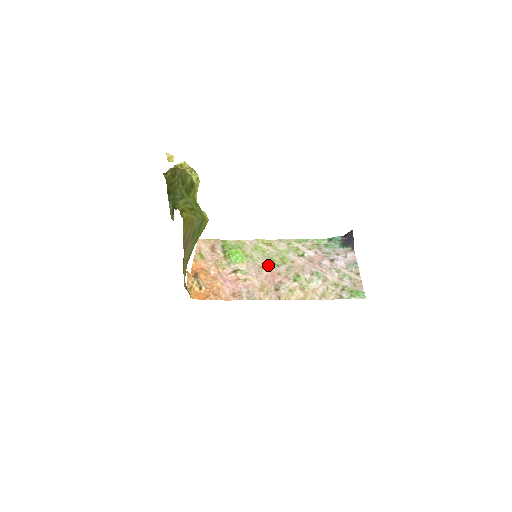
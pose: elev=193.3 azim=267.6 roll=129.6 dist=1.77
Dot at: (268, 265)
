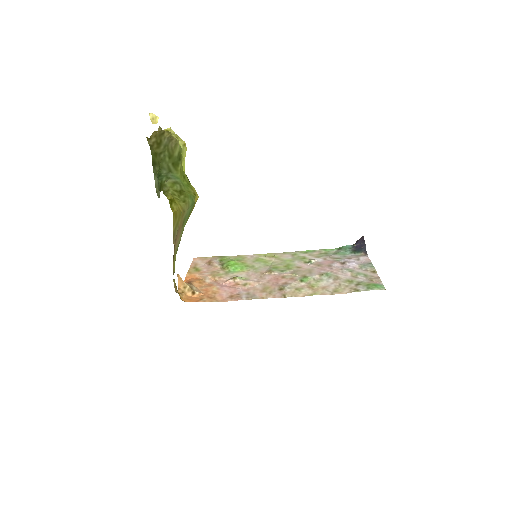
Dot at: (271, 271)
